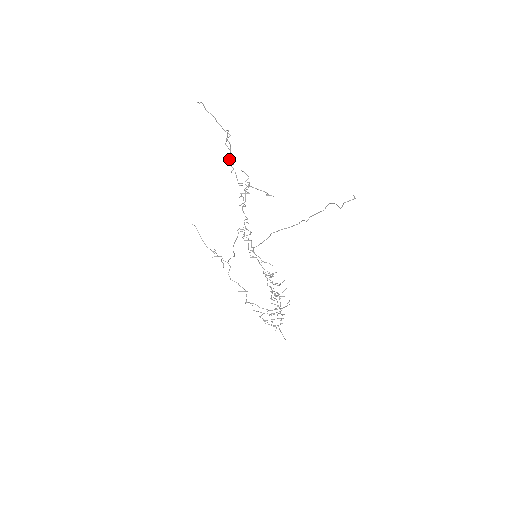
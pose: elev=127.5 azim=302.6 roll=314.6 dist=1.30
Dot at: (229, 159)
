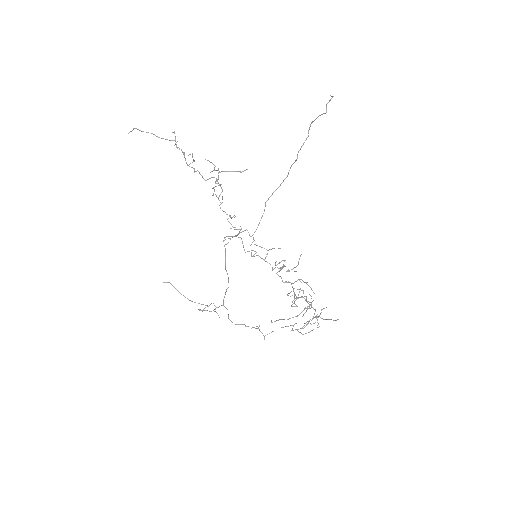
Dot at: (188, 155)
